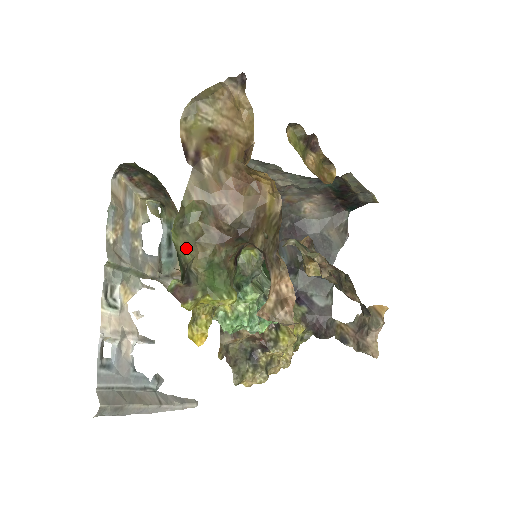
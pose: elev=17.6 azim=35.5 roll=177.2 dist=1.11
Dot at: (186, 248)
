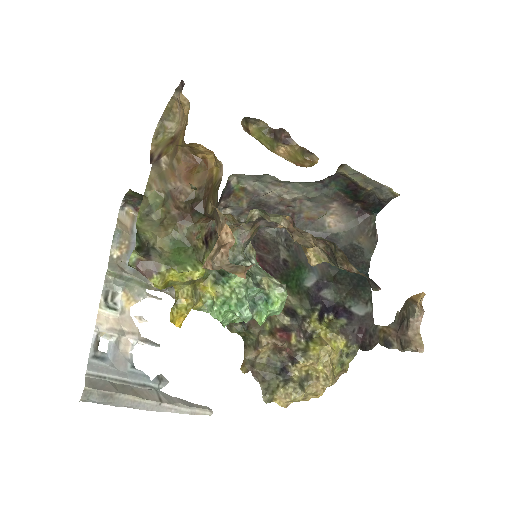
Dot at: (149, 229)
